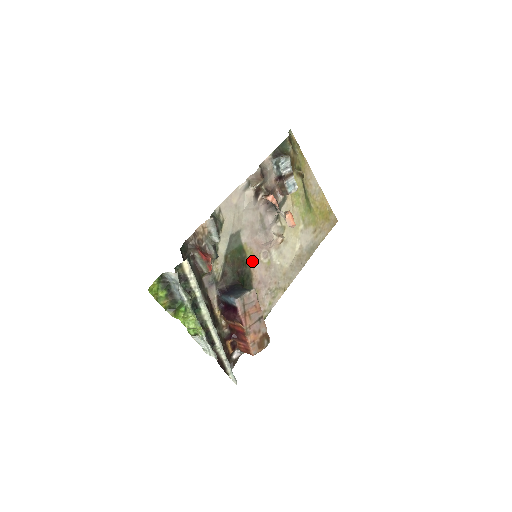
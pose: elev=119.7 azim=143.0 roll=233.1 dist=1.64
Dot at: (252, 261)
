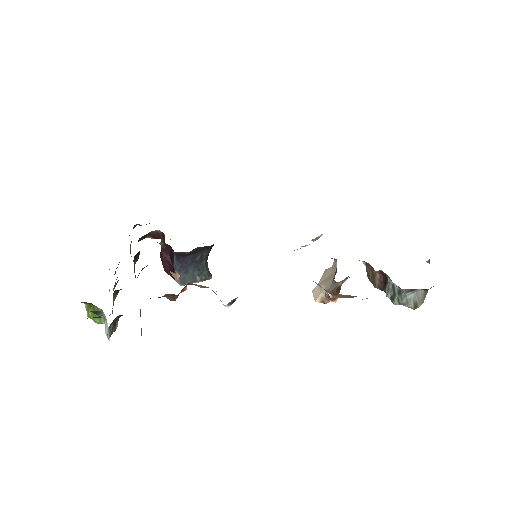
Dot at: occluded
